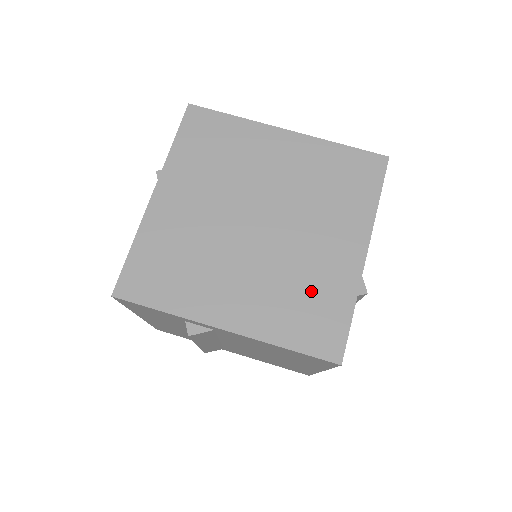
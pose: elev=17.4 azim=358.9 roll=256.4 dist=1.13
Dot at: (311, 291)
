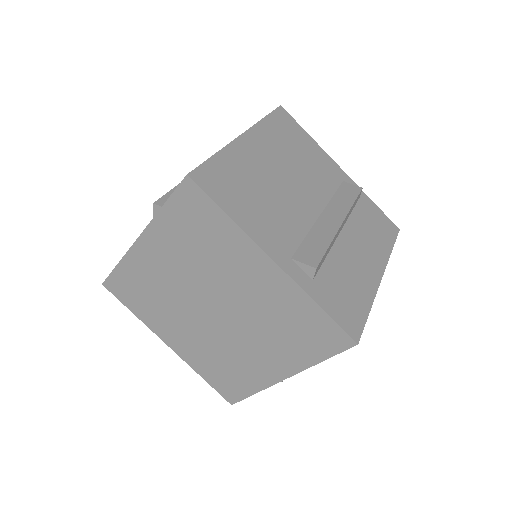
Dot at: (232, 368)
